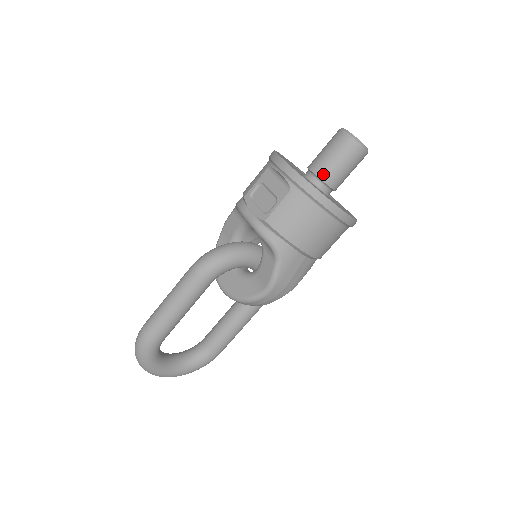
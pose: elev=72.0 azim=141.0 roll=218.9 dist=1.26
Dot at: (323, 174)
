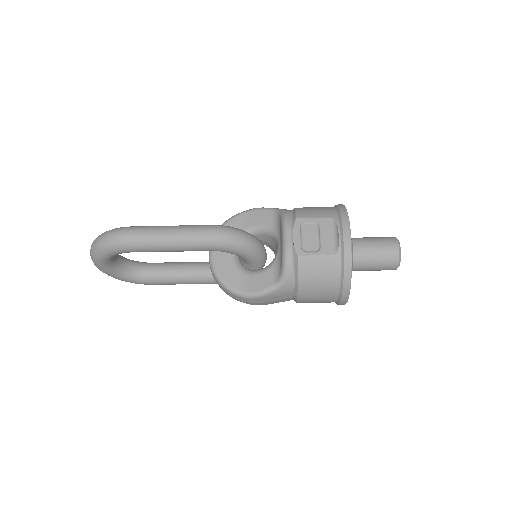
Dot at: (358, 257)
